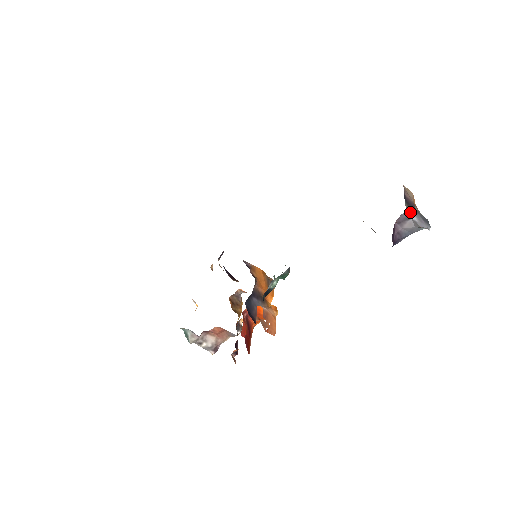
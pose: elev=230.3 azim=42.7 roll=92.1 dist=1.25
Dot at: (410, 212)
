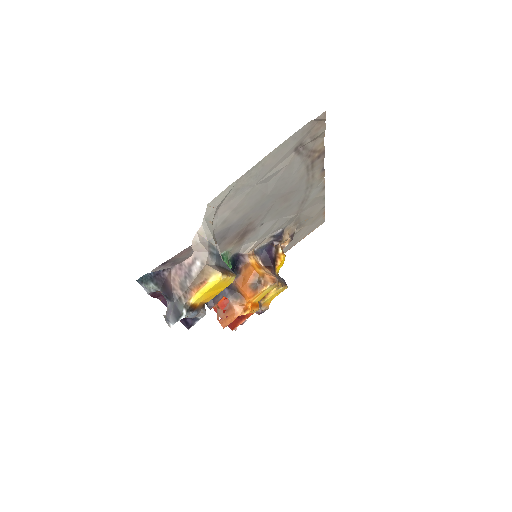
Dot at: (163, 295)
